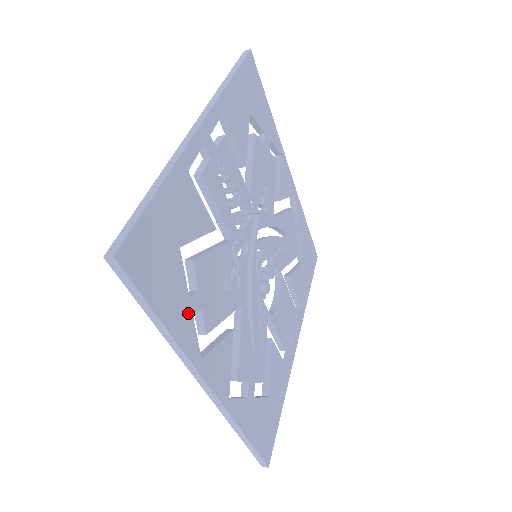
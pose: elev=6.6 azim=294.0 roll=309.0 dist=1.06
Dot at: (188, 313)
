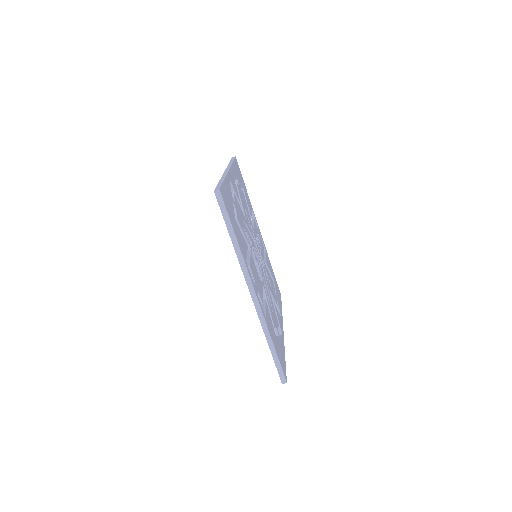
Dot at: (237, 177)
